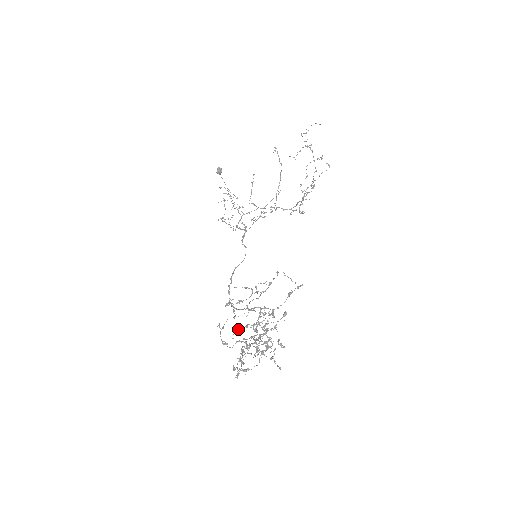
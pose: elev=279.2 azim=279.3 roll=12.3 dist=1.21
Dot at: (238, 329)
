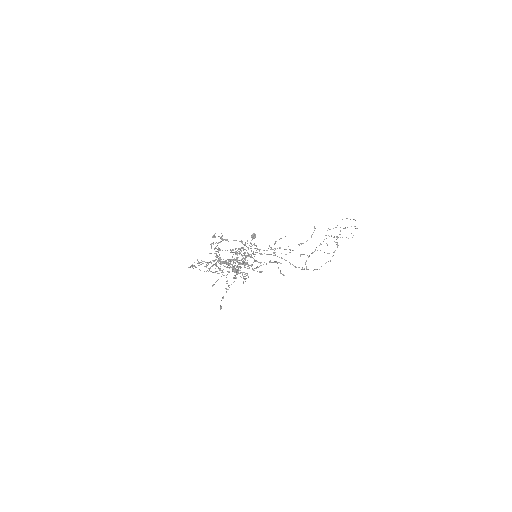
Dot at: occluded
